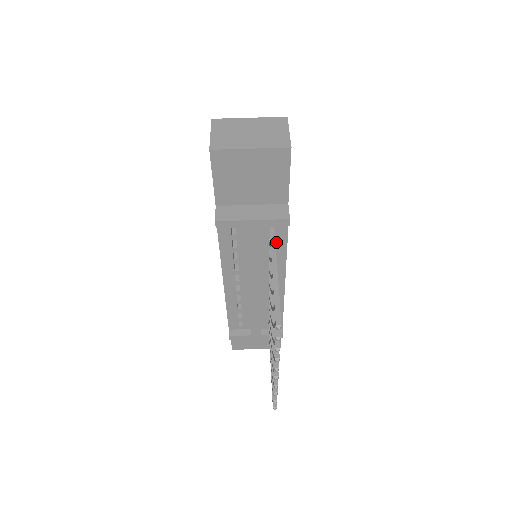
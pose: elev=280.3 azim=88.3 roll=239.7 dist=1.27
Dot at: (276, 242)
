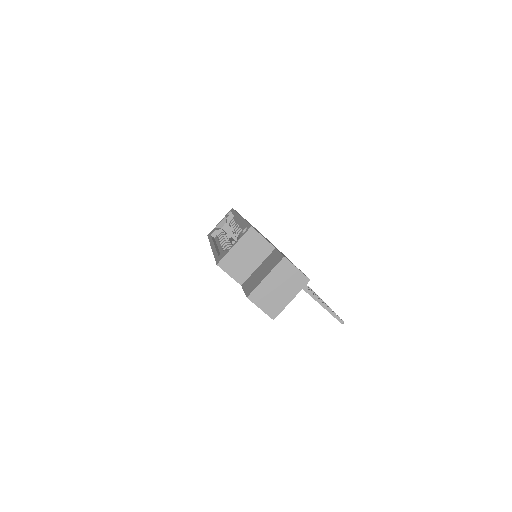
Dot at: occluded
